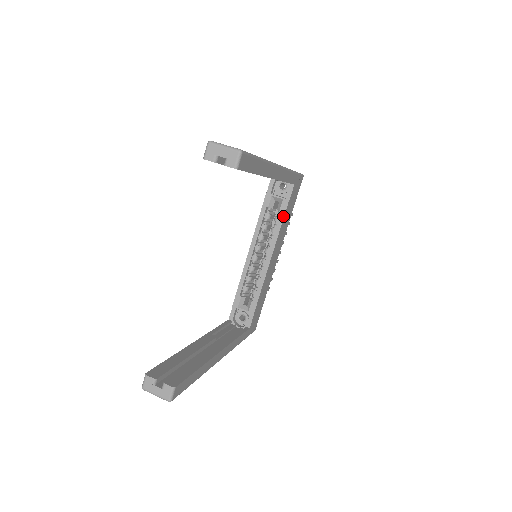
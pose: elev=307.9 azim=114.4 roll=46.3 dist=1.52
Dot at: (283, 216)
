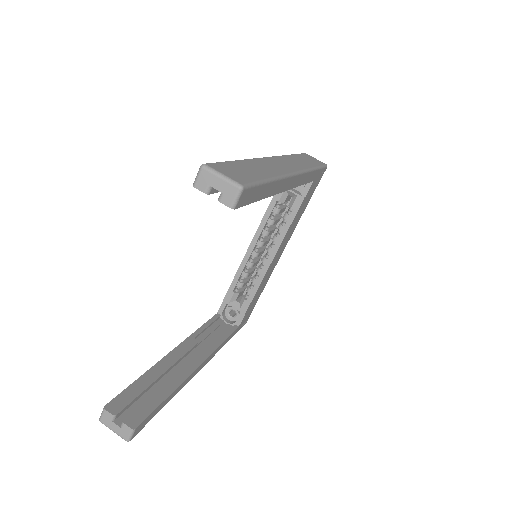
Dot at: (294, 215)
